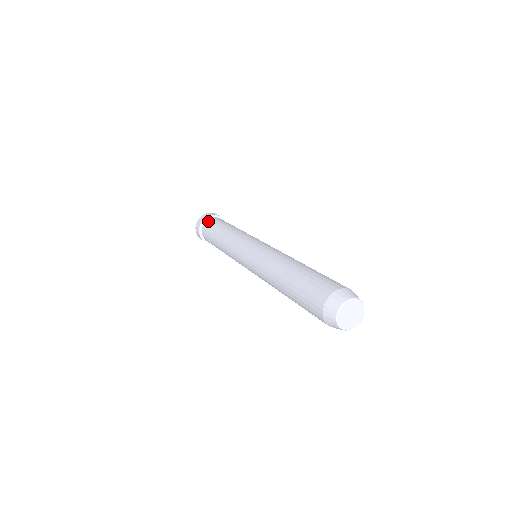
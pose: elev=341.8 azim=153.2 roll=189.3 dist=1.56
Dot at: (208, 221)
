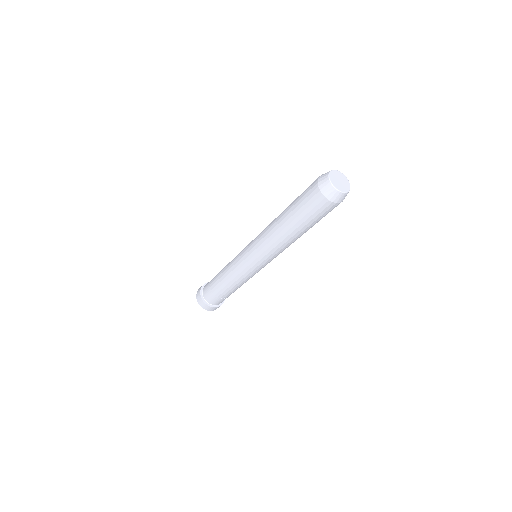
Dot at: (205, 286)
